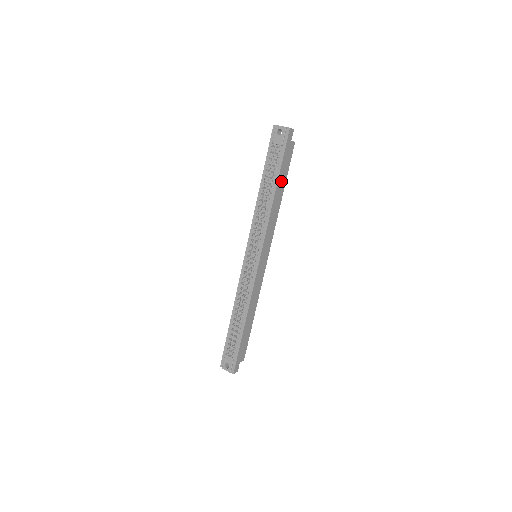
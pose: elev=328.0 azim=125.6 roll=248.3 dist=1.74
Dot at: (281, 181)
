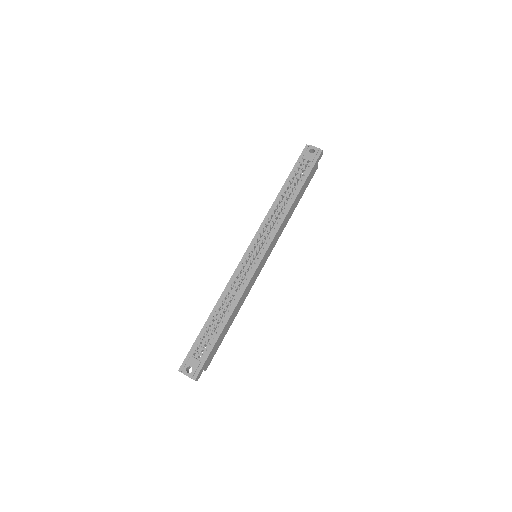
Dot at: (301, 193)
